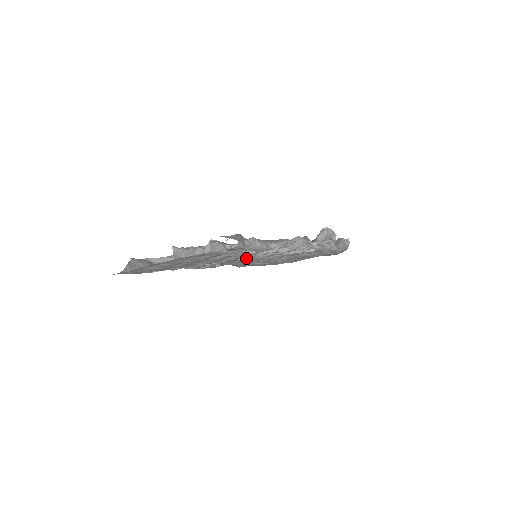
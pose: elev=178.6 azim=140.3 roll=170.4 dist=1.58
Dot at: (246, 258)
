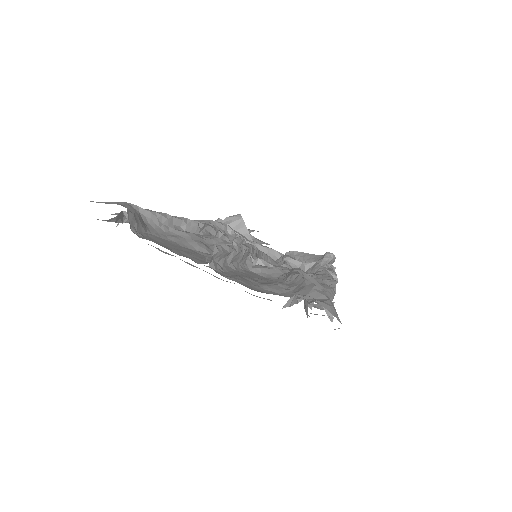
Dot at: occluded
